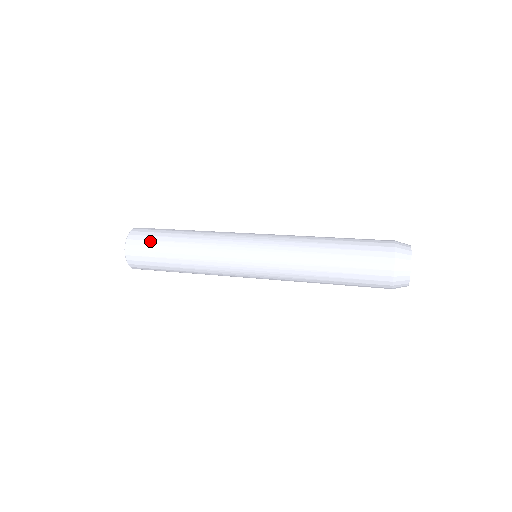
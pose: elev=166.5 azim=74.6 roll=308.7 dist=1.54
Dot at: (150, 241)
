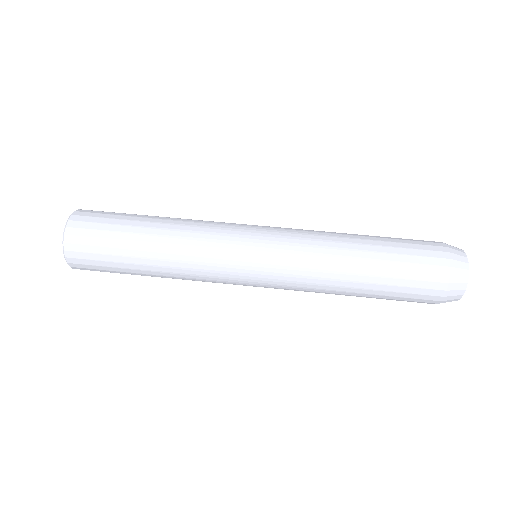
Dot at: (102, 255)
